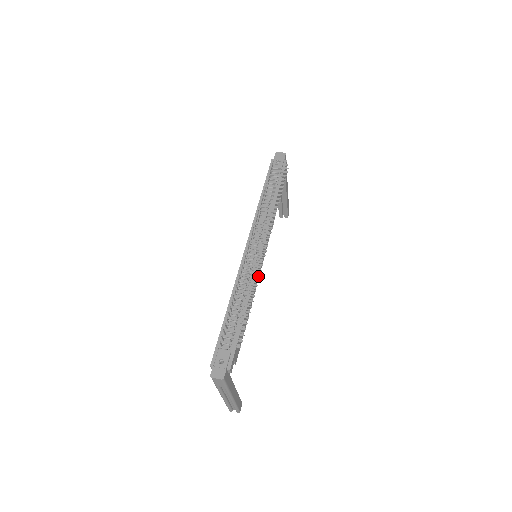
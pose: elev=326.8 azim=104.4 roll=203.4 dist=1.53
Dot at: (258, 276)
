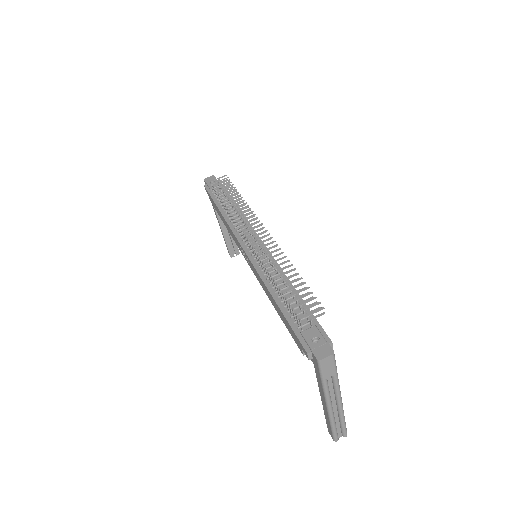
Dot at: occluded
